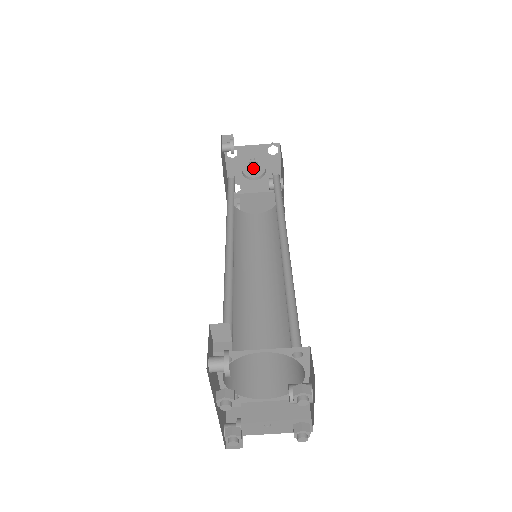
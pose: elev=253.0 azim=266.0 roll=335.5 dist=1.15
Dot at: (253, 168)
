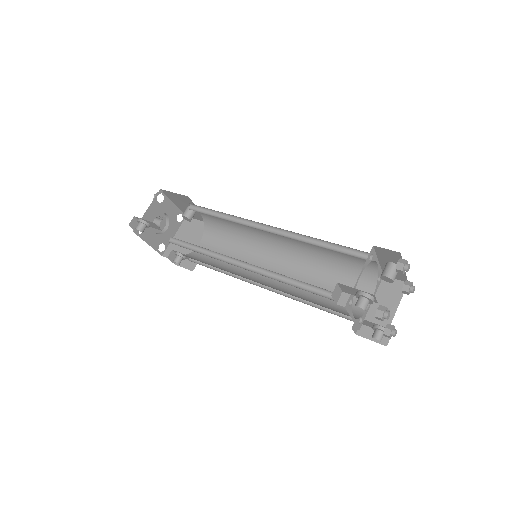
Dot at: (161, 223)
